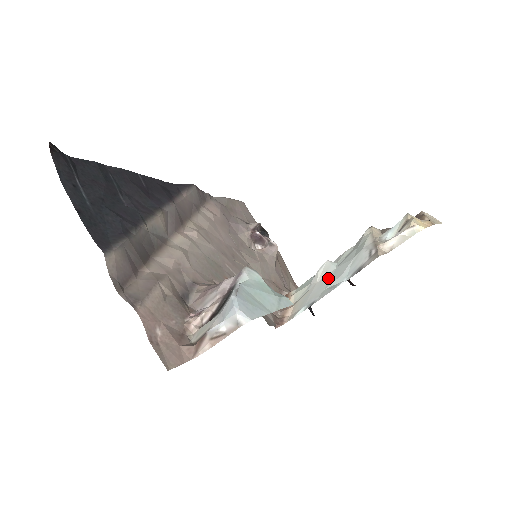
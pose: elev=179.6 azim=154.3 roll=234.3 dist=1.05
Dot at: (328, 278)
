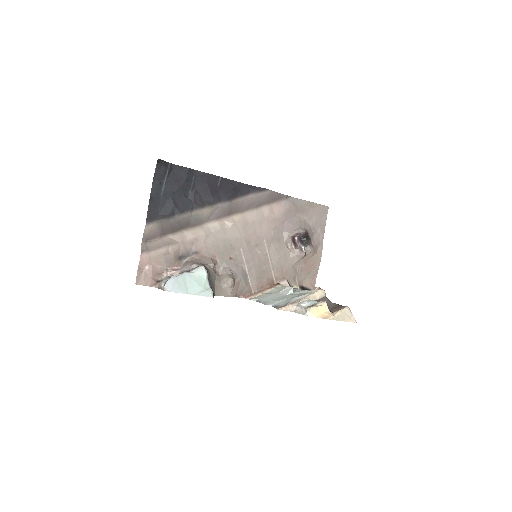
Dot at: (279, 296)
